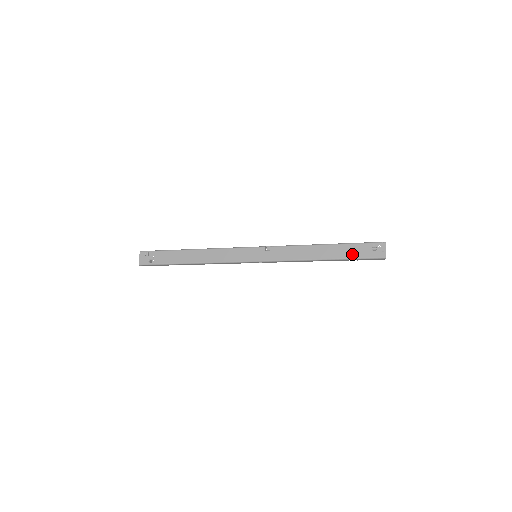
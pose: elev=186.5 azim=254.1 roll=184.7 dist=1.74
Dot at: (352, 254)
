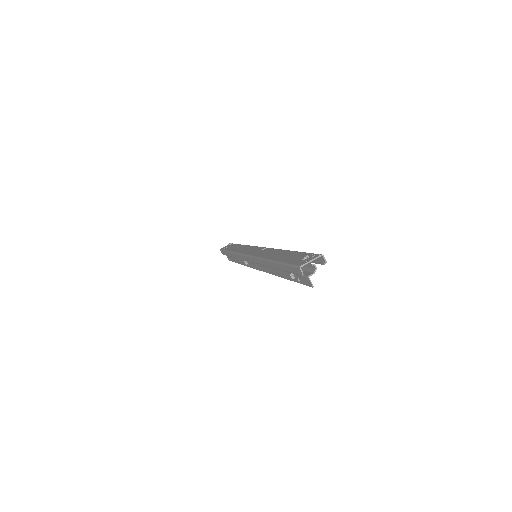
Dot at: (288, 259)
